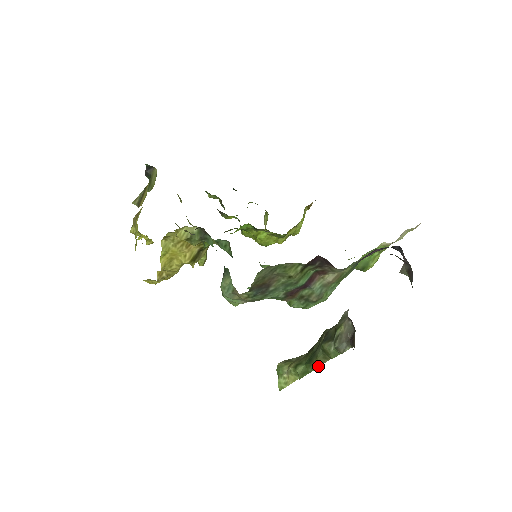
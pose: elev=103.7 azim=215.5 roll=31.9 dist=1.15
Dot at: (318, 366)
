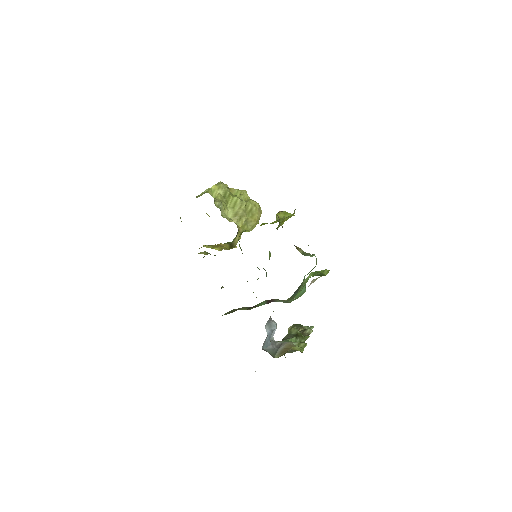
Dot at: occluded
